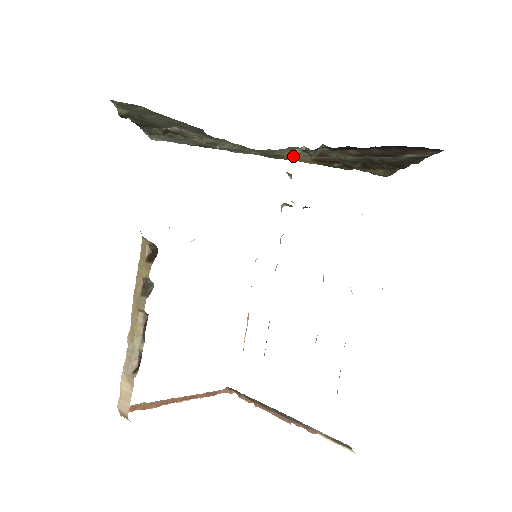
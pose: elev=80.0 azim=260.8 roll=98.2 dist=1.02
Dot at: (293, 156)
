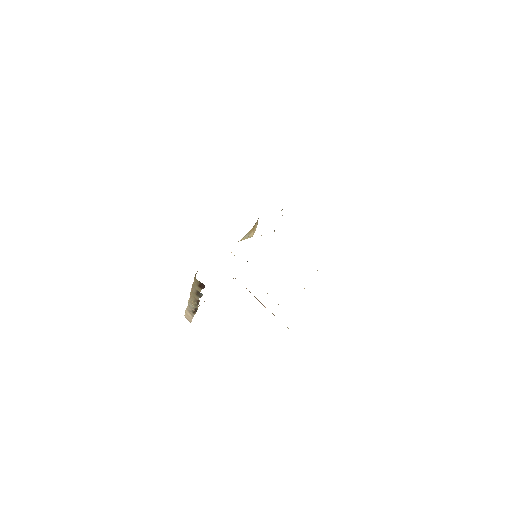
Dot at: occluded
